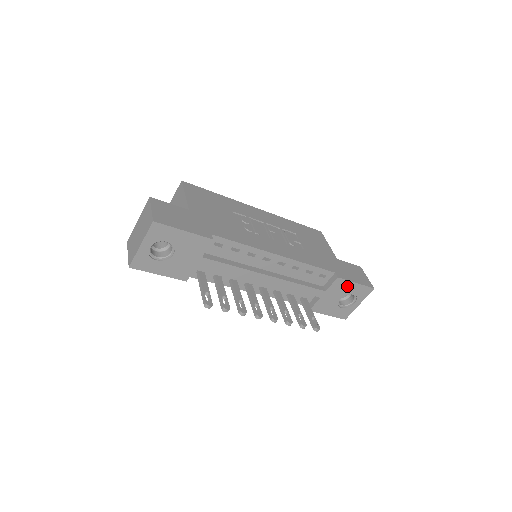
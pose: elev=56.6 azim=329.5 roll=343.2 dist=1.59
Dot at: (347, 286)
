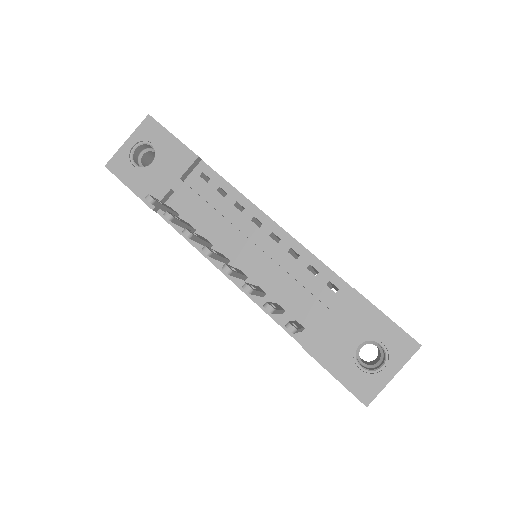
Dot at: (370, 317)
